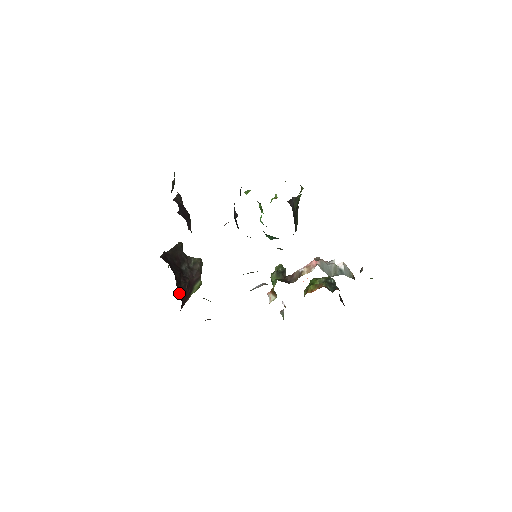
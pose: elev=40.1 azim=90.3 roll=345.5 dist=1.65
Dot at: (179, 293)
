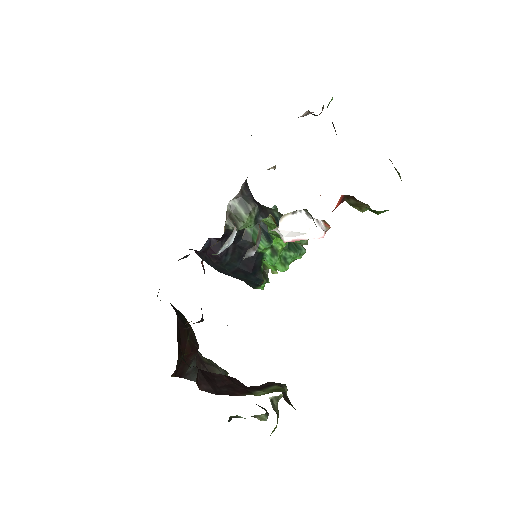
Dot at: occluded
